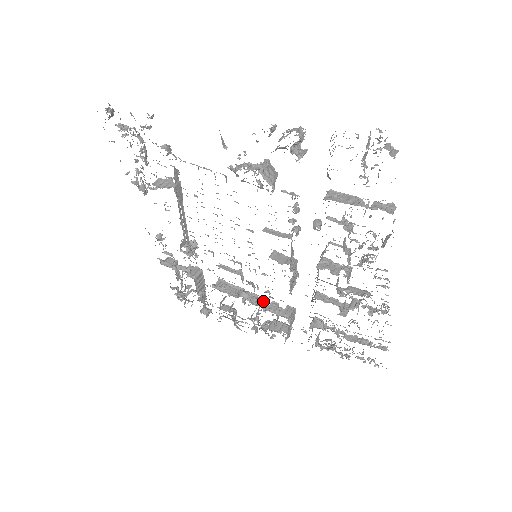
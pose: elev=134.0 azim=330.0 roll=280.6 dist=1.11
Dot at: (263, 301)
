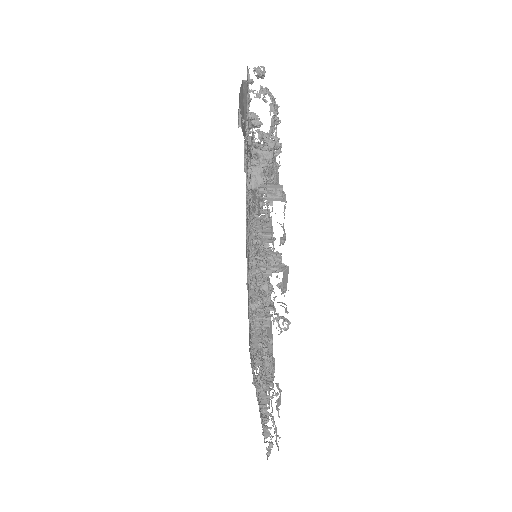
Dot at: occluded
